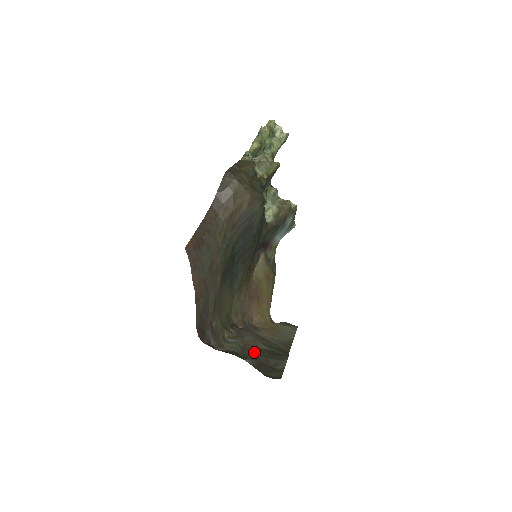
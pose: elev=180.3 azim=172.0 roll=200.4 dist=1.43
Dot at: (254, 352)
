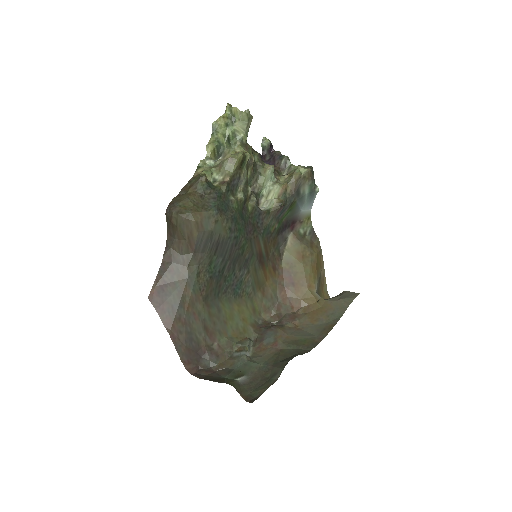
Dot at: (262, 360)
